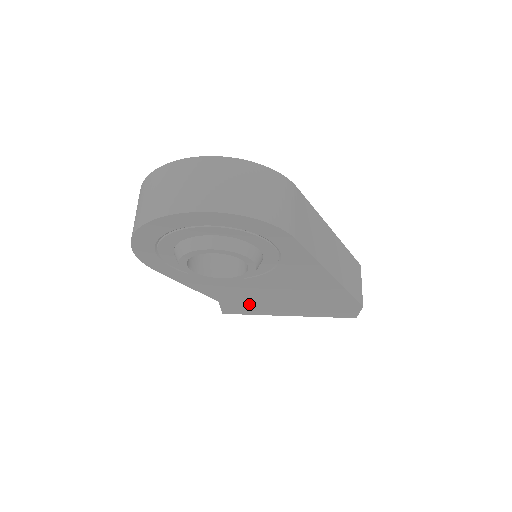
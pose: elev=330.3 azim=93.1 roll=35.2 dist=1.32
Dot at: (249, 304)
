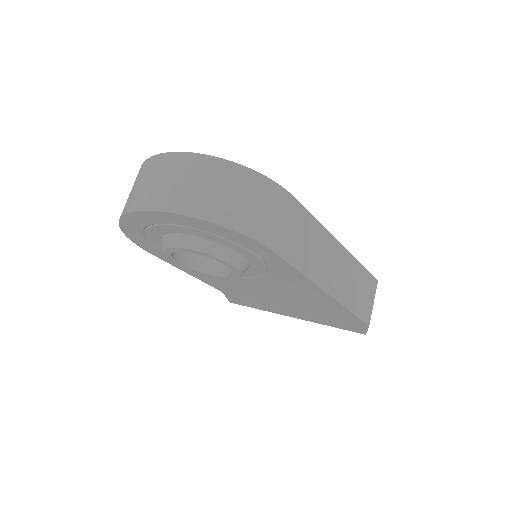
Dot at: (252, 300)
